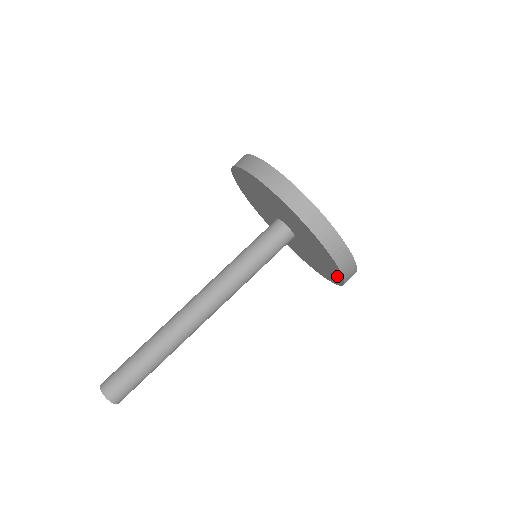
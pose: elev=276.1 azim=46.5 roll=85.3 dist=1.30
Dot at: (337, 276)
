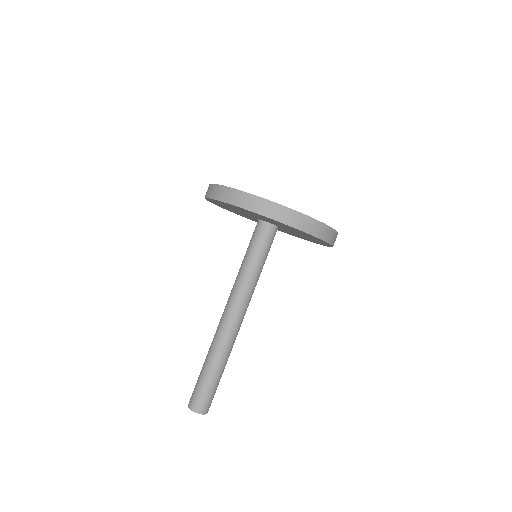
Dot at: occluded
